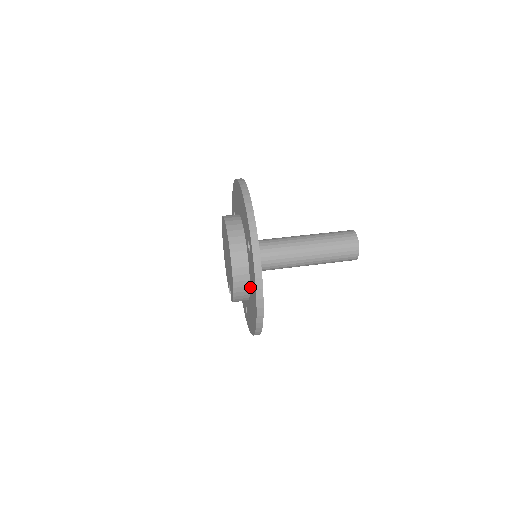
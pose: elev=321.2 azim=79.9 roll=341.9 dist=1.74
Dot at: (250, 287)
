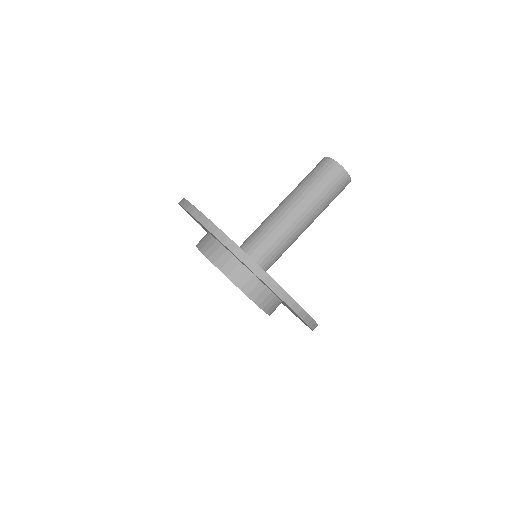
Dot at: occluded
